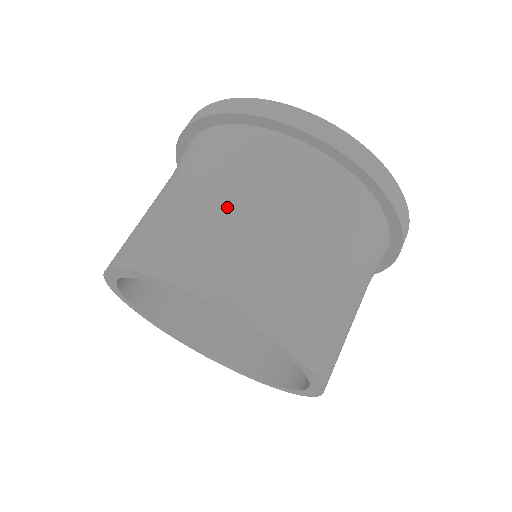
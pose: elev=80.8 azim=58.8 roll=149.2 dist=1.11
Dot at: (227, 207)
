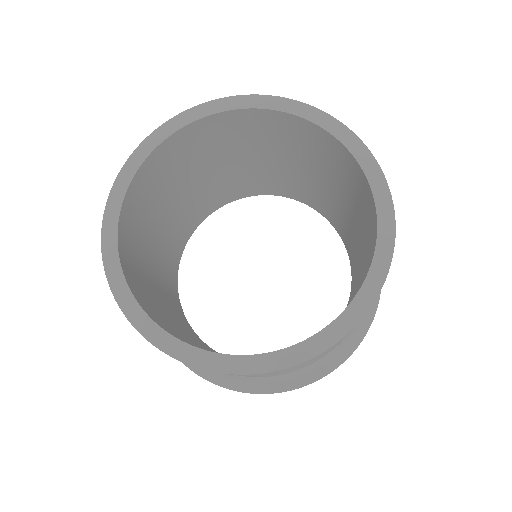
Dot at: occluded
